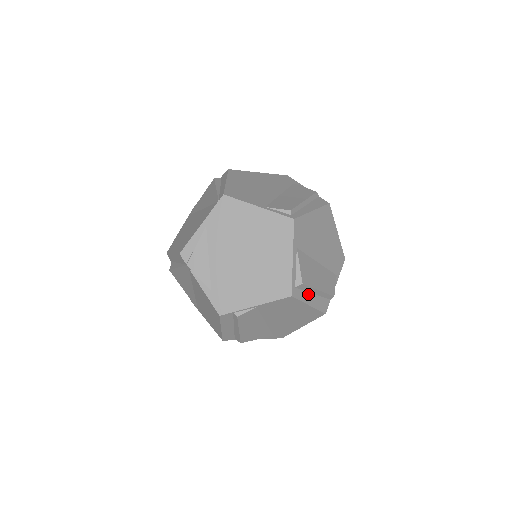
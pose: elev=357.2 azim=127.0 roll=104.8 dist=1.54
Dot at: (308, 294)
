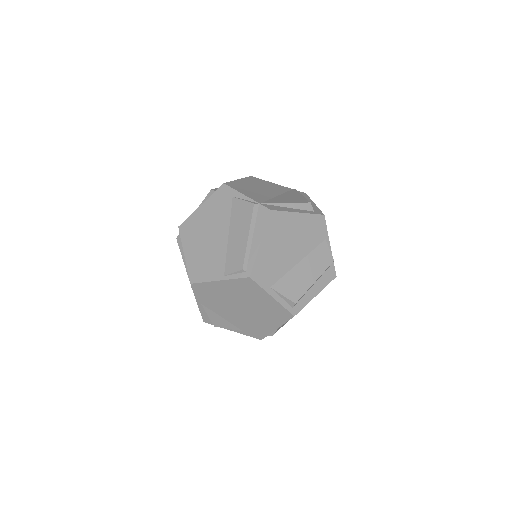
Dot at: (308, 292)
